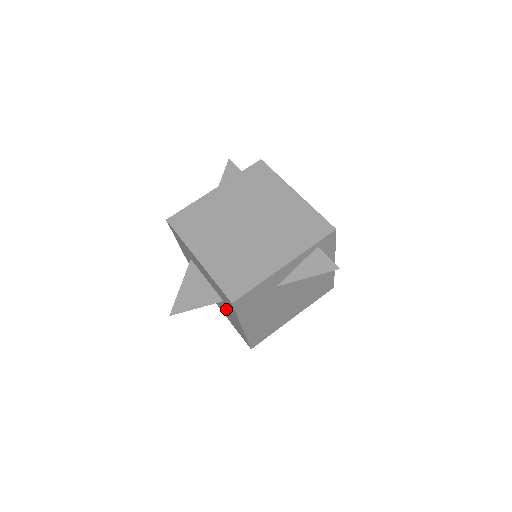
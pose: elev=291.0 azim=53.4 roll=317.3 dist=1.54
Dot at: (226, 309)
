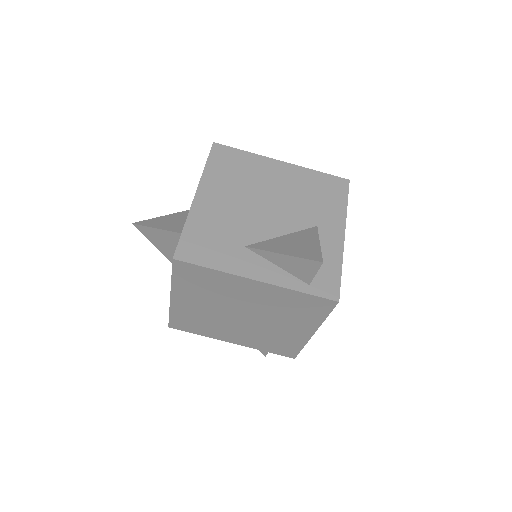
Dot at: occluded
